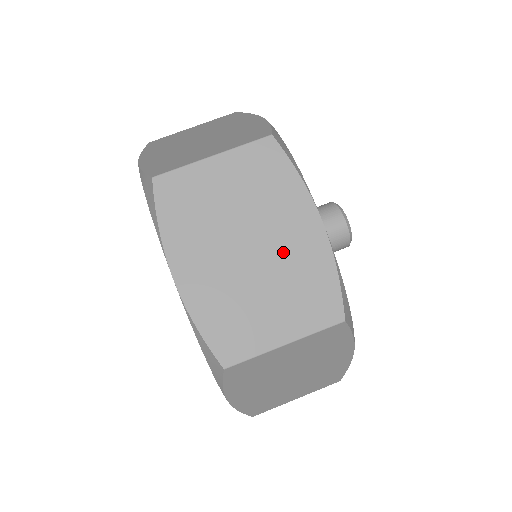
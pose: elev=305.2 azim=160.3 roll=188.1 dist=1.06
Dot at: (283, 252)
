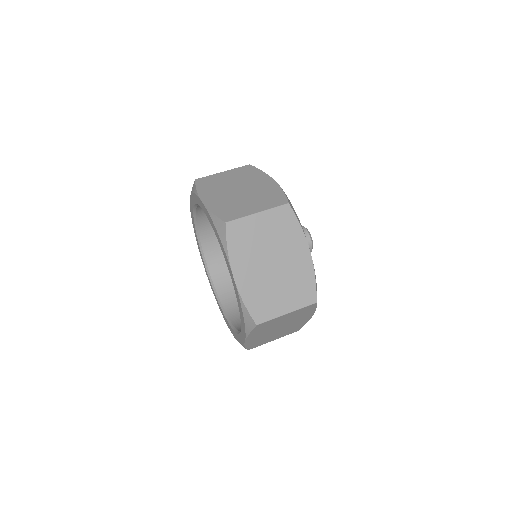
Dot at: (256, 189)
